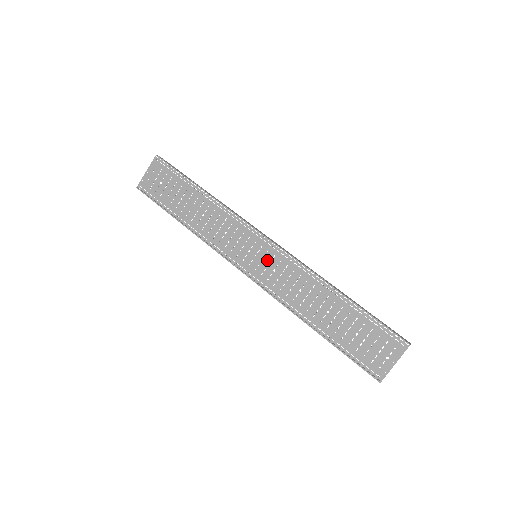
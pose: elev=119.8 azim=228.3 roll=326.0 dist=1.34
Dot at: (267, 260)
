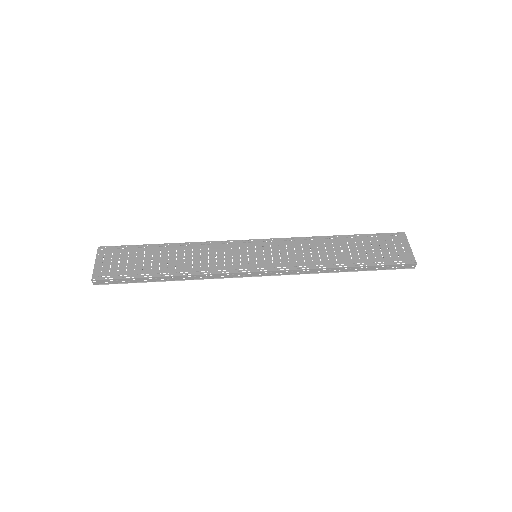
Dot at: (268, 251)
